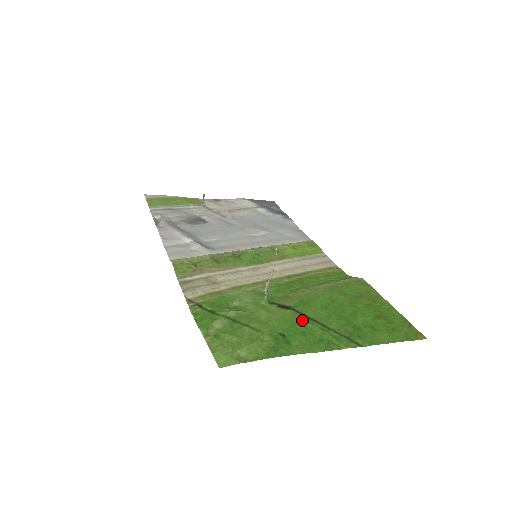
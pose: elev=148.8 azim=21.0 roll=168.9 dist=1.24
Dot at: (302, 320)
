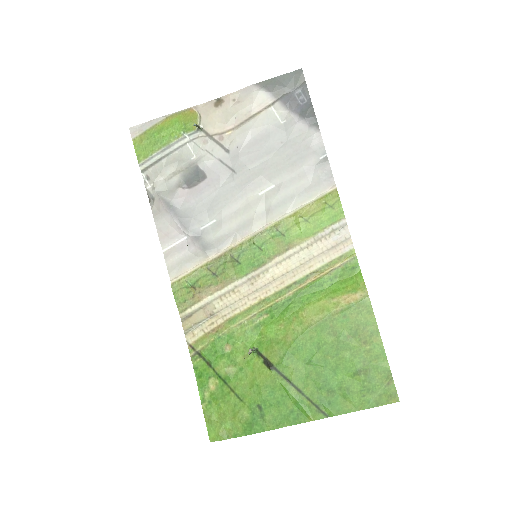
Dot at: (280, 385)
